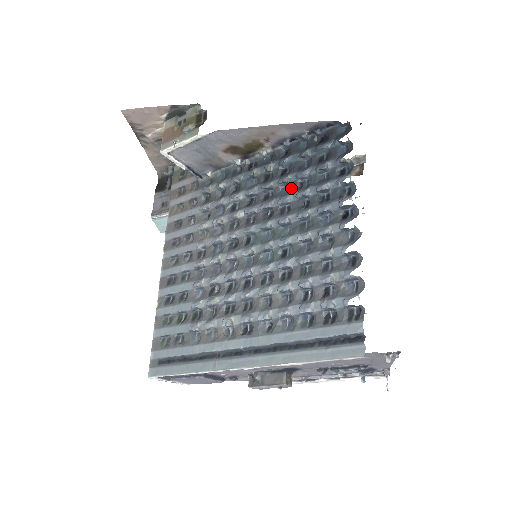
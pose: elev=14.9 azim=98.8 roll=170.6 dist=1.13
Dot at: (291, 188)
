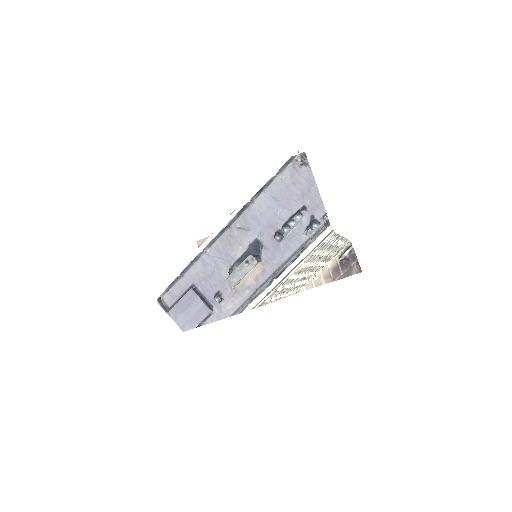
Dot at: occluded
